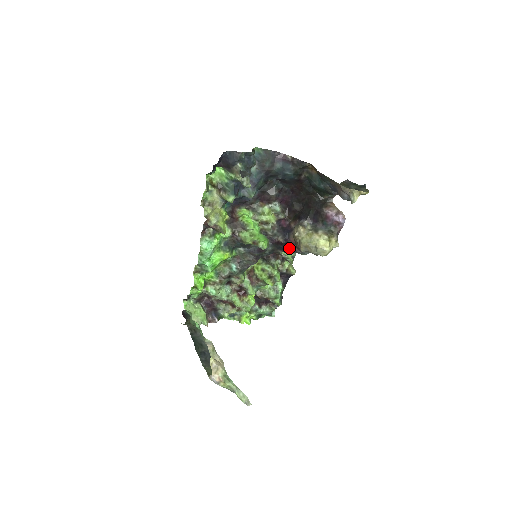
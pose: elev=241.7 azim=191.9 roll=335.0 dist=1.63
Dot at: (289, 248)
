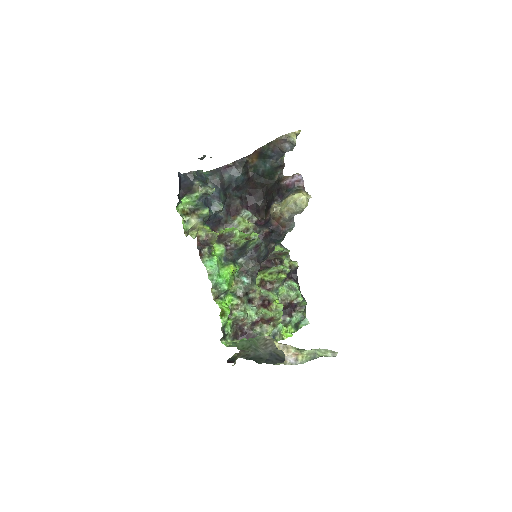
Dot at: (277, 234)
